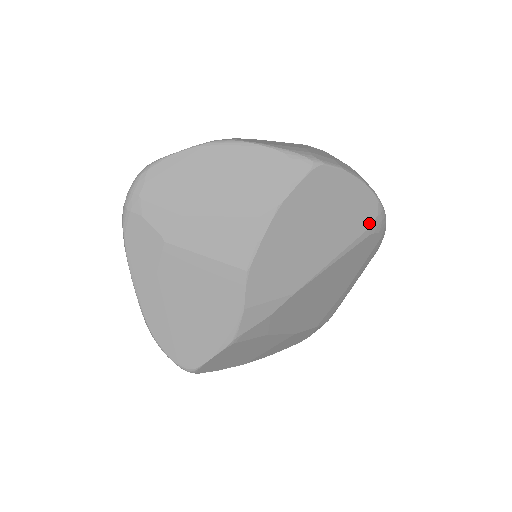
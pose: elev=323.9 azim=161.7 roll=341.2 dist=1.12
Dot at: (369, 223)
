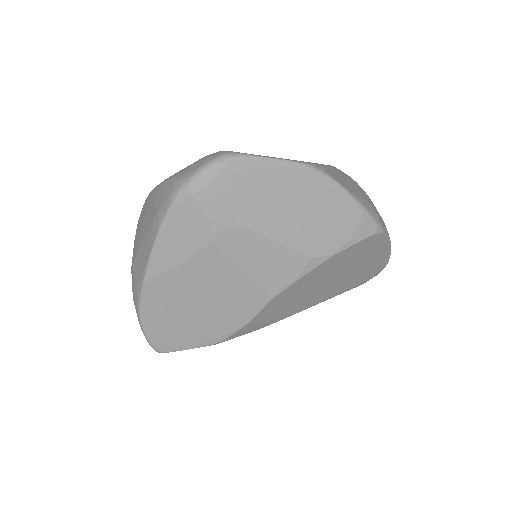
Dot at: (369, 277)
